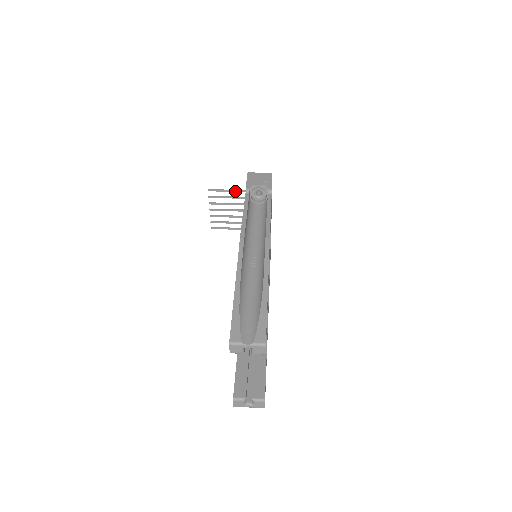
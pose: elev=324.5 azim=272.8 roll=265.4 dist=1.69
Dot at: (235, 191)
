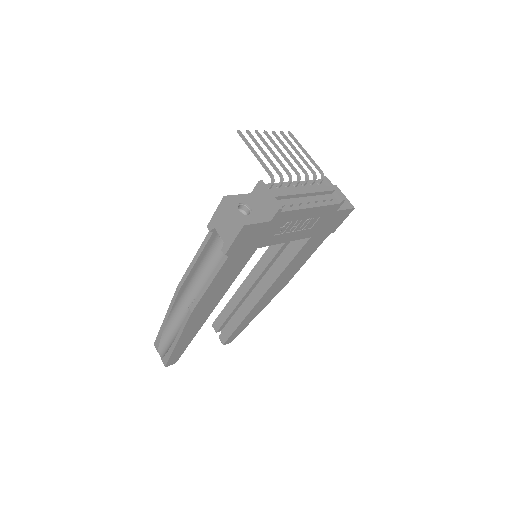
Dot at: (259, 160)
